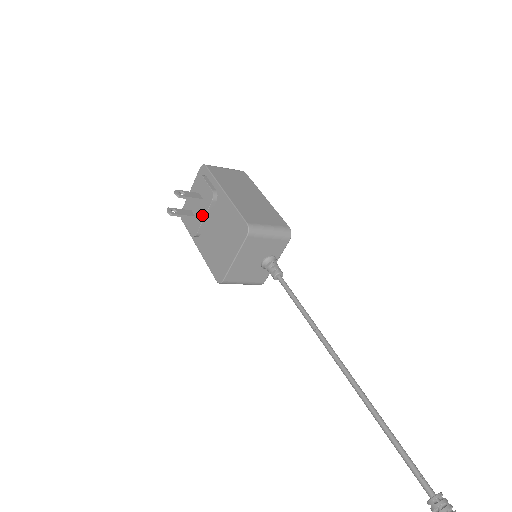
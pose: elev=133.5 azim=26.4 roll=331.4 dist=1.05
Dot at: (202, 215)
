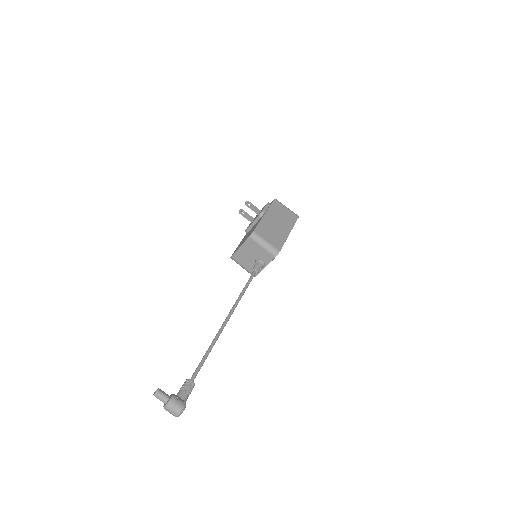
Dot at: (253, 222)
